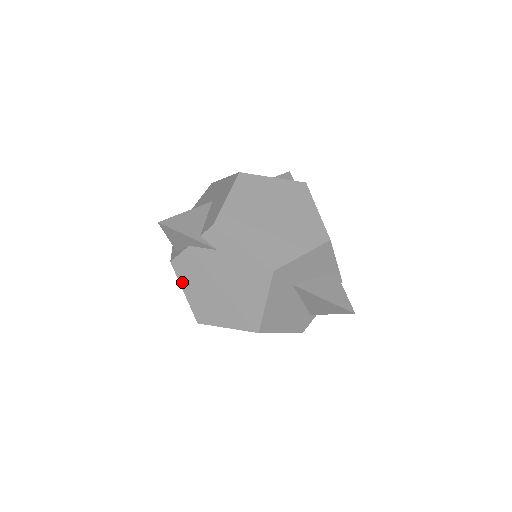
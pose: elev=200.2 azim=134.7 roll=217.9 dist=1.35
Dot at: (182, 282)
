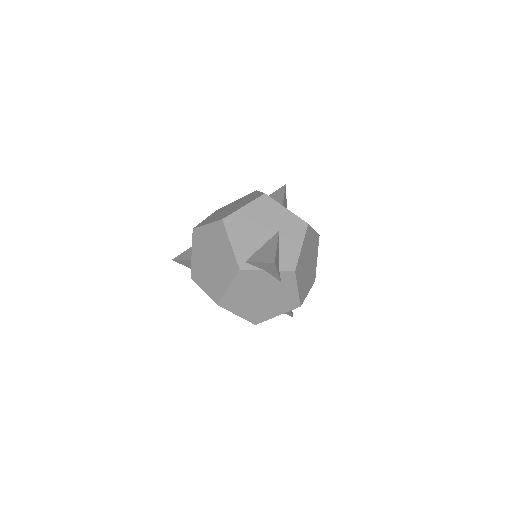
Dot at: (234, 283)
